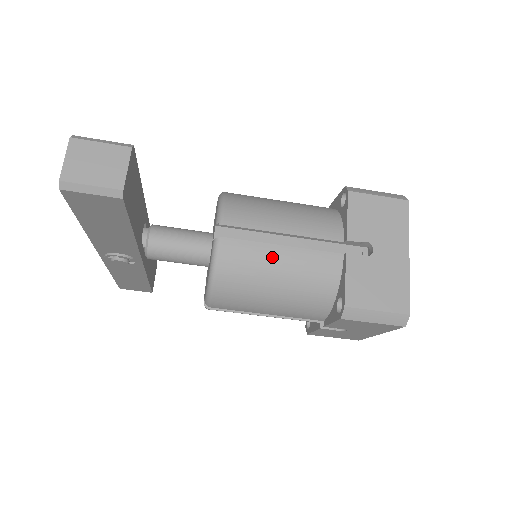
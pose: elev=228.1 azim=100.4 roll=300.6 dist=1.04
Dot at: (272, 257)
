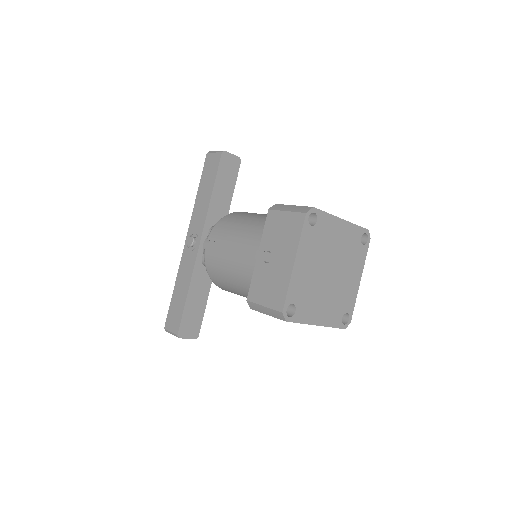
Dot at: occluded
